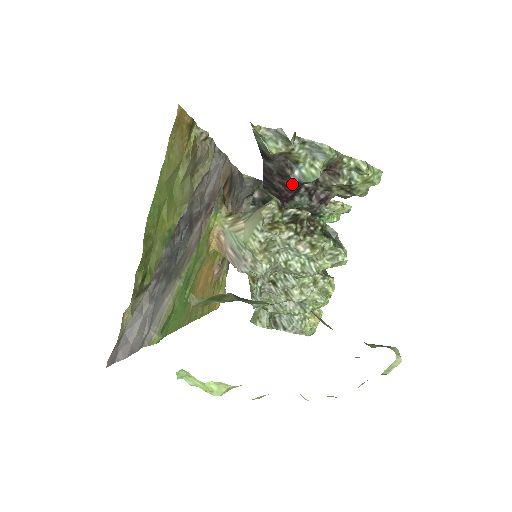
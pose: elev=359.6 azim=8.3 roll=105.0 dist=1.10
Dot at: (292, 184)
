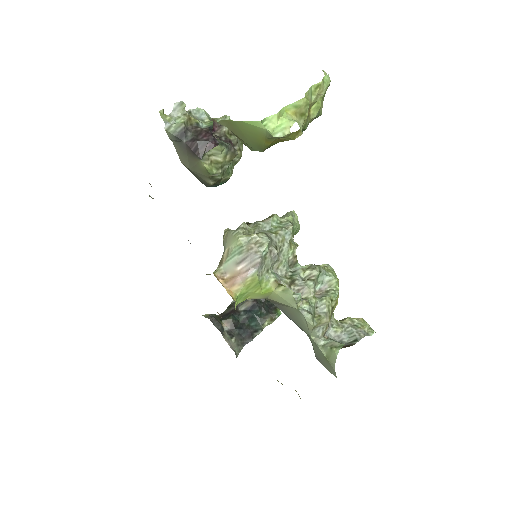
Dot at: (207, 131)
